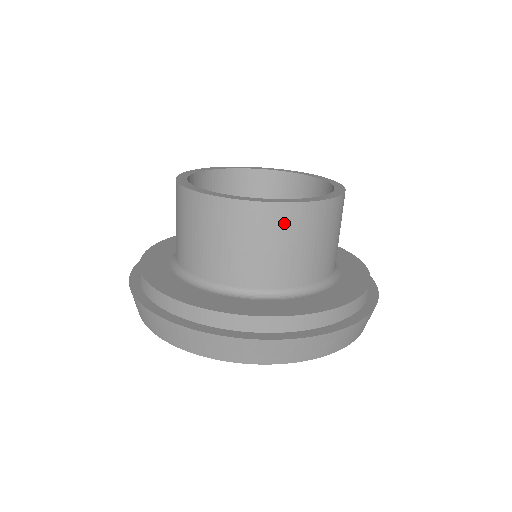
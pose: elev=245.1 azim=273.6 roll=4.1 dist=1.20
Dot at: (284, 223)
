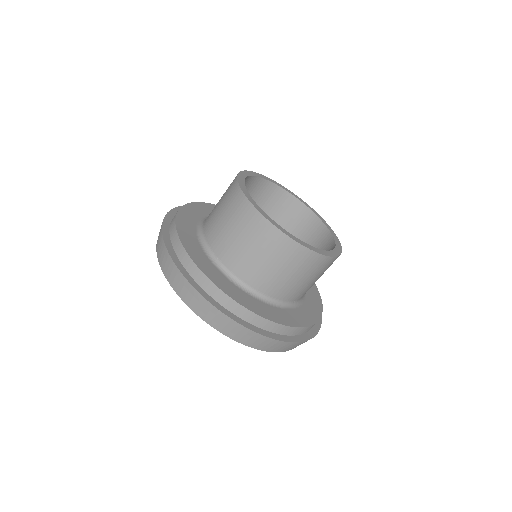
Dot at: (278, 247)
